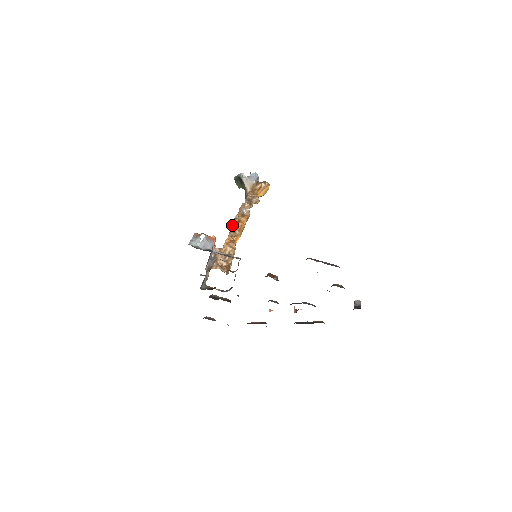
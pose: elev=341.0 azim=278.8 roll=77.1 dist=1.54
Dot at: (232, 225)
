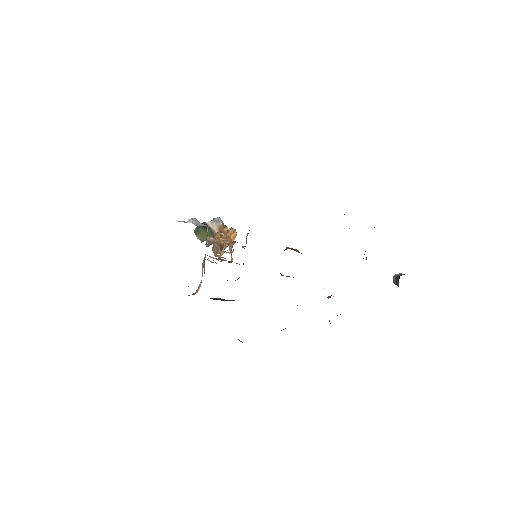
Dot at: (216, 235)
